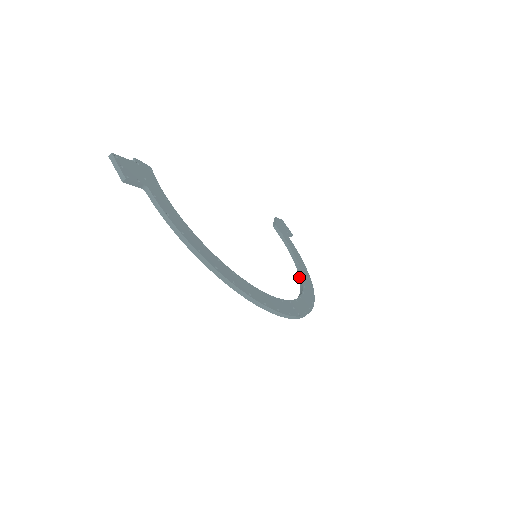
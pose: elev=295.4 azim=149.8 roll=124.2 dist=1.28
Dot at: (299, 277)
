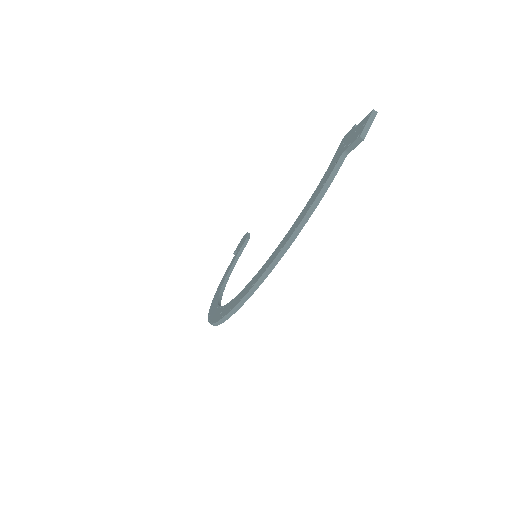
Dot at: (221, 289)
